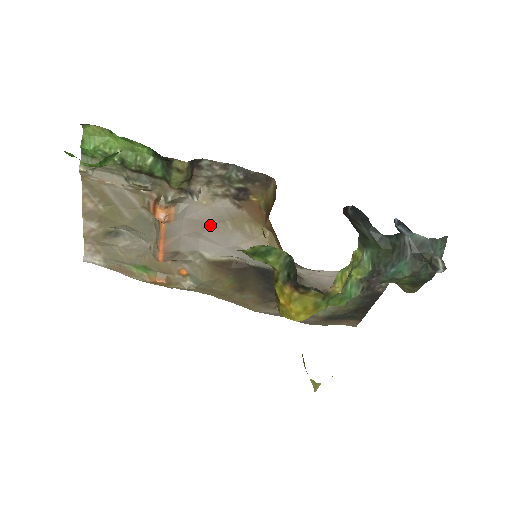
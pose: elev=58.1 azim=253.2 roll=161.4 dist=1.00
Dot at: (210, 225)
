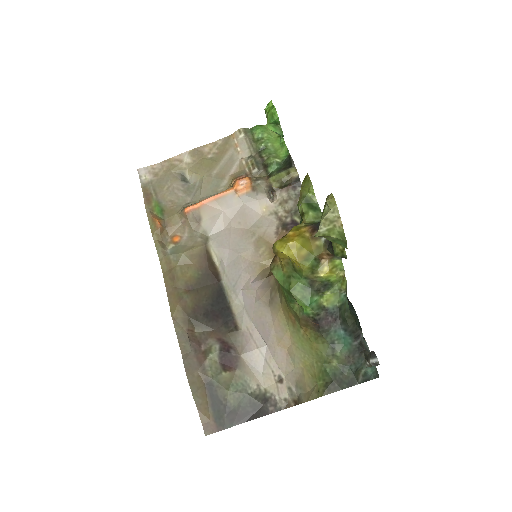
Dot at: (245, 226)
